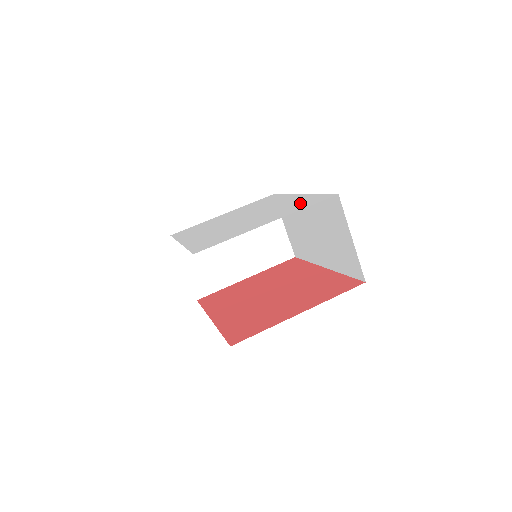
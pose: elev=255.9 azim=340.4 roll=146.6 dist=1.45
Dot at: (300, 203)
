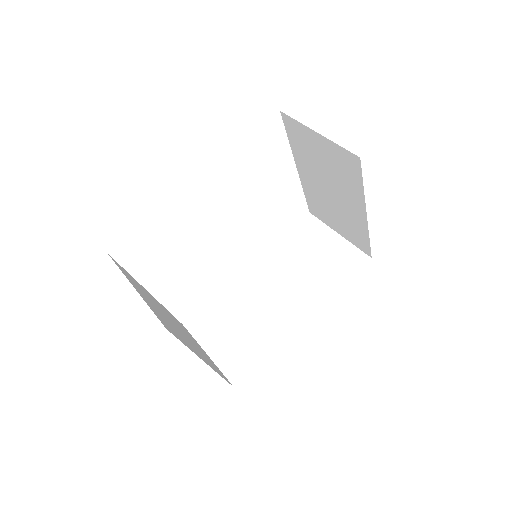
Dot at: occluded
